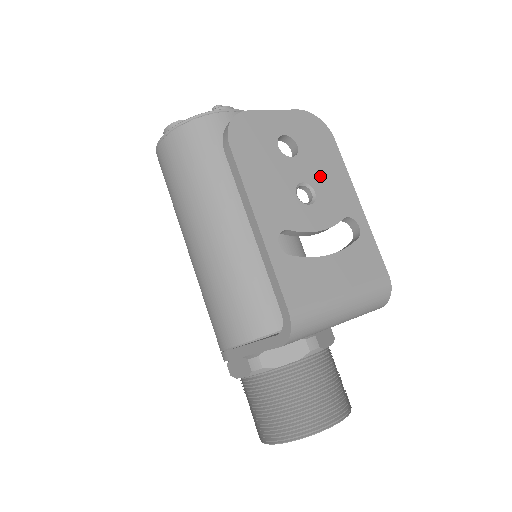
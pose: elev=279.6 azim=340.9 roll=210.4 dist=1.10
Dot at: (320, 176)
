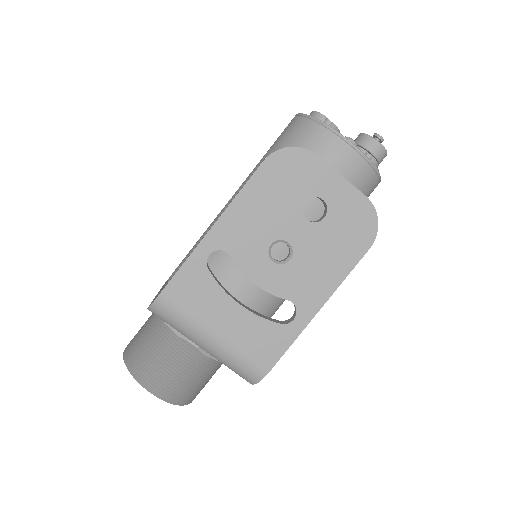
Dot at: (312, 256)
